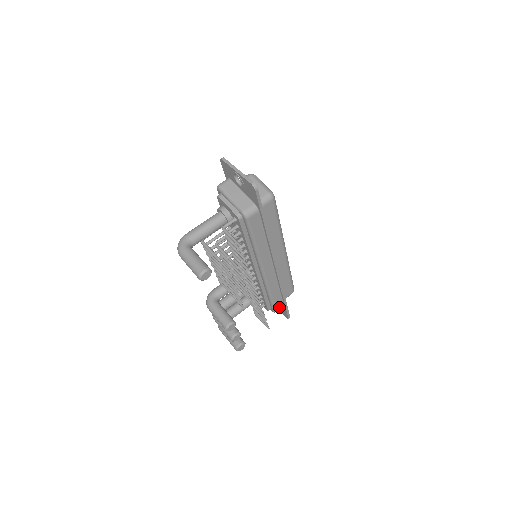
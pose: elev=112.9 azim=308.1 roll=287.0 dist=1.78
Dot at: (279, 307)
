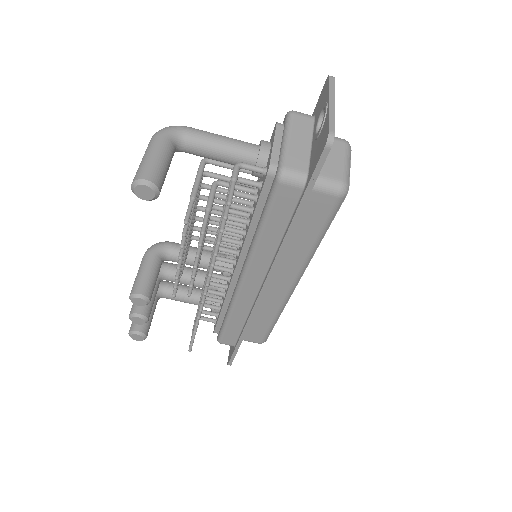
Dot at: (228, 341)
